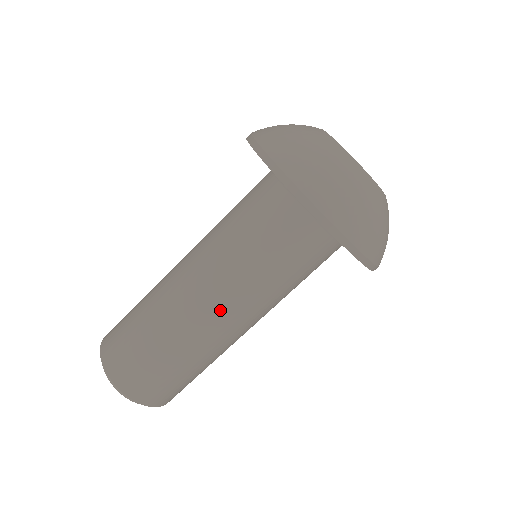
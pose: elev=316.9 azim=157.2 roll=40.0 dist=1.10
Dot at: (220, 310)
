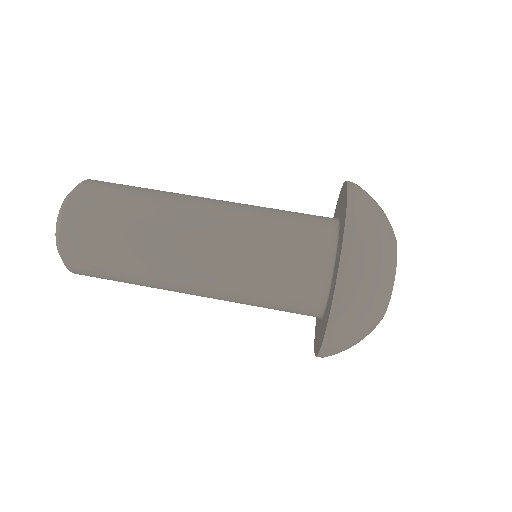
Dot at: (208, 211)
